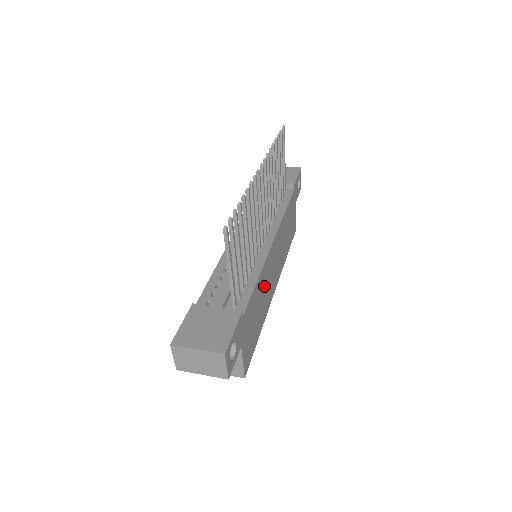
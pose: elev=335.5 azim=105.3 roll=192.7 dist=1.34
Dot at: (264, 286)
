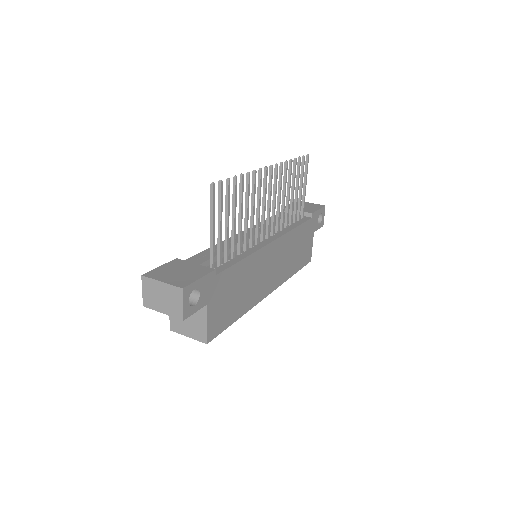
Dot at: (252, 275)
